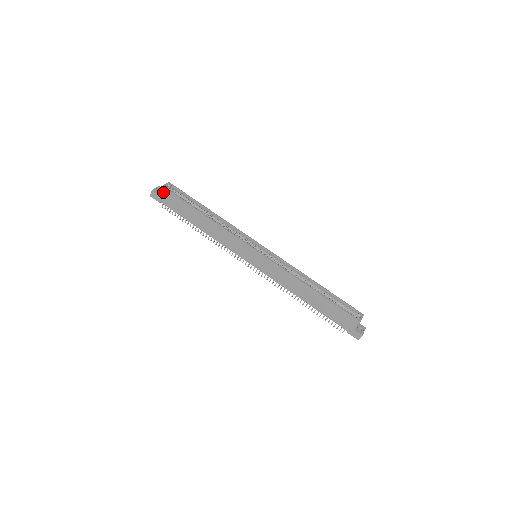
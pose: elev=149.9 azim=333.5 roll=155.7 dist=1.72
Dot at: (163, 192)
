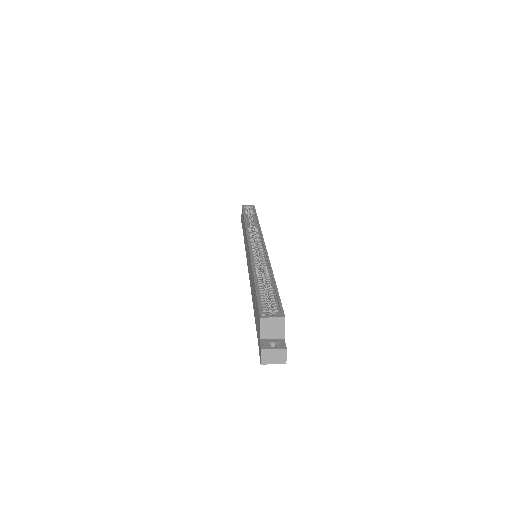
Dot at: occluded
